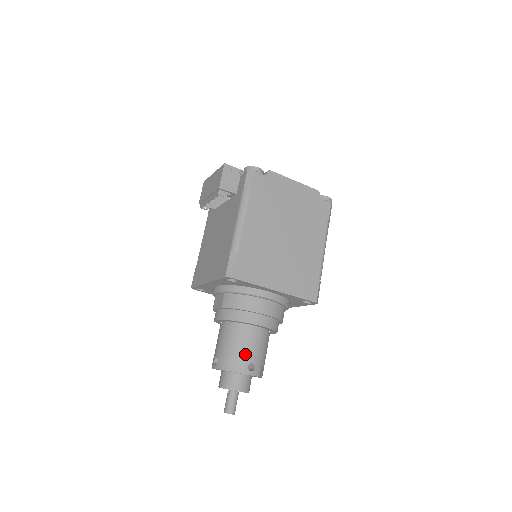
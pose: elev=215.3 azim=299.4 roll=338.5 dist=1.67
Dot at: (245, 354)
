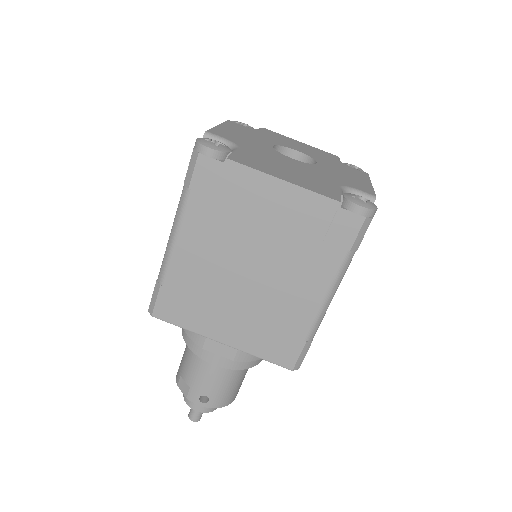
Dot at: (241, 383)
